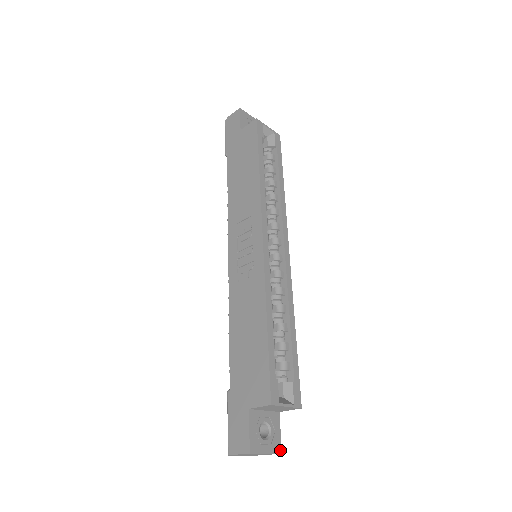
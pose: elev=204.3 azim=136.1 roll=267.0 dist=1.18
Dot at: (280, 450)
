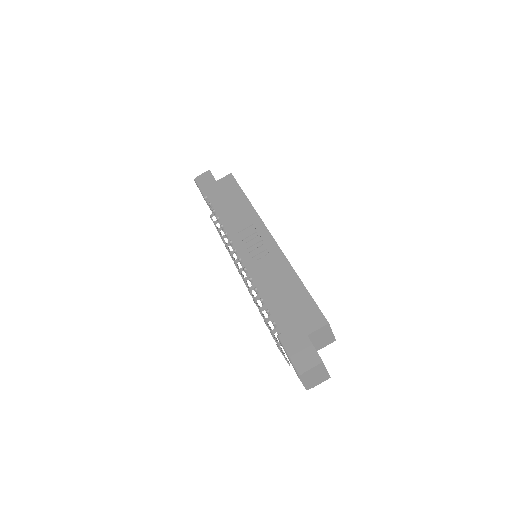
Dot at: (329, 375)
